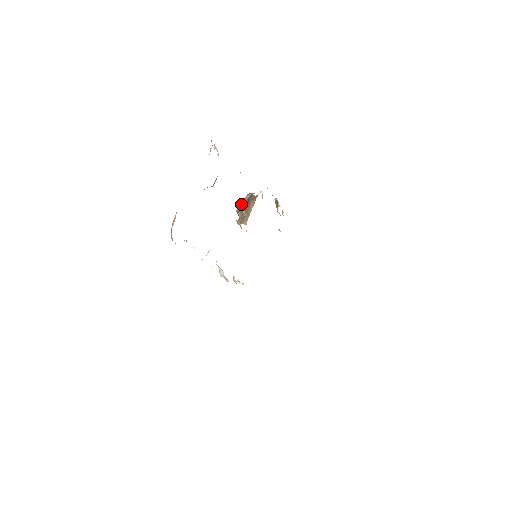
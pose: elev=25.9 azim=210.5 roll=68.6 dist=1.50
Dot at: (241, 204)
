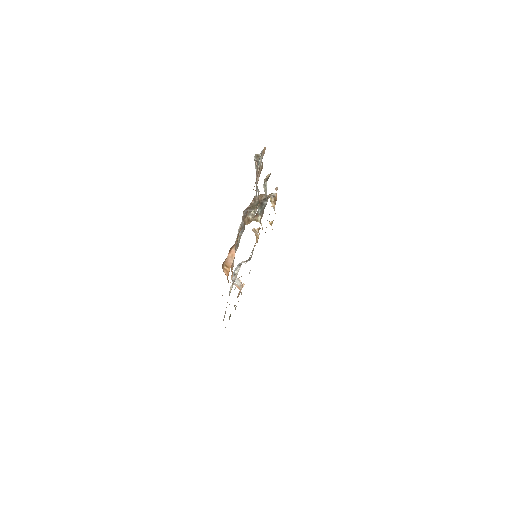
Dot at: occluded
